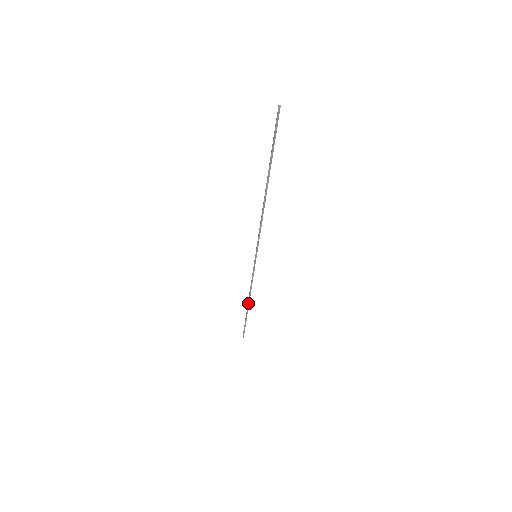
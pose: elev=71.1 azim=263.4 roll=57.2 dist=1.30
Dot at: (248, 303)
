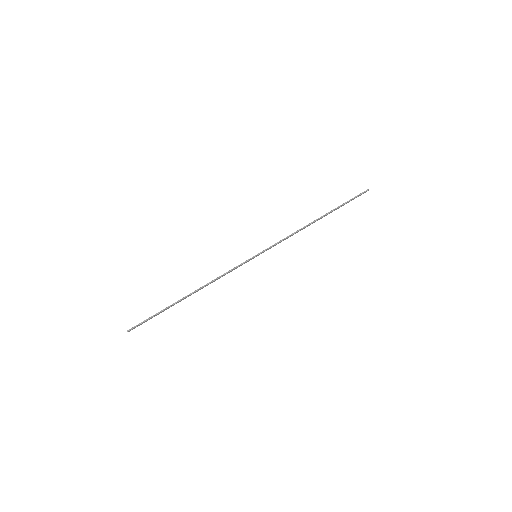
Dot at: (193, 292)
